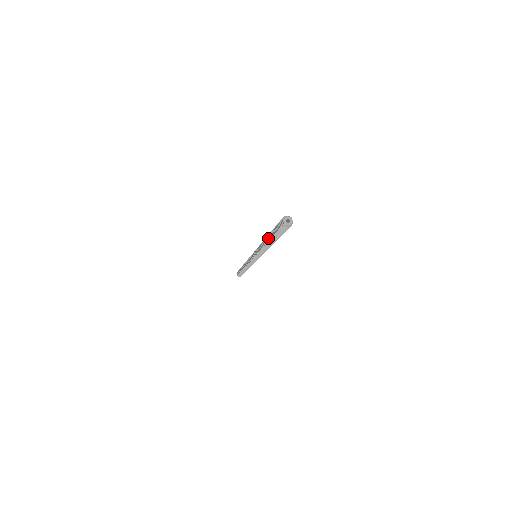
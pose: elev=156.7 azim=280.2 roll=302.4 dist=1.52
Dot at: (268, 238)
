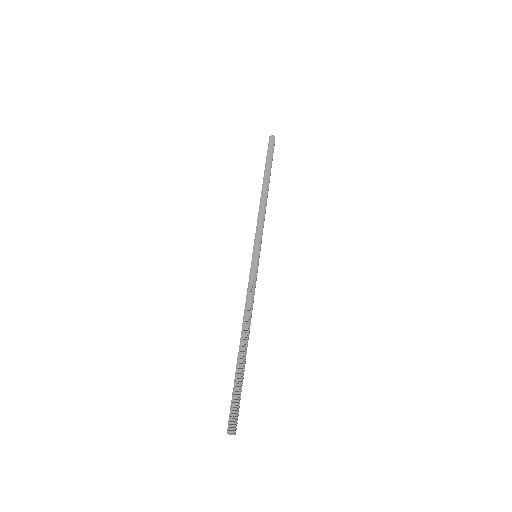
Dot at: (238, 353)
